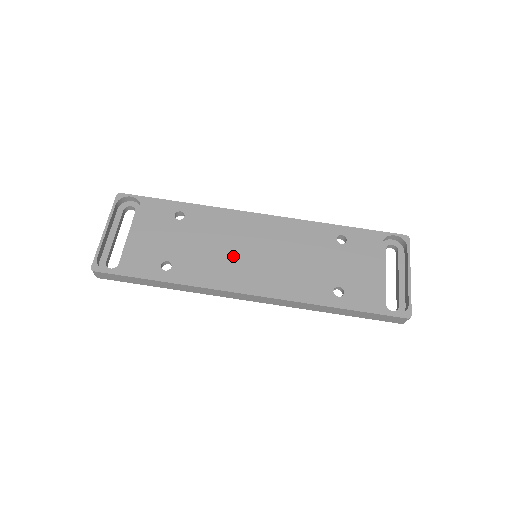
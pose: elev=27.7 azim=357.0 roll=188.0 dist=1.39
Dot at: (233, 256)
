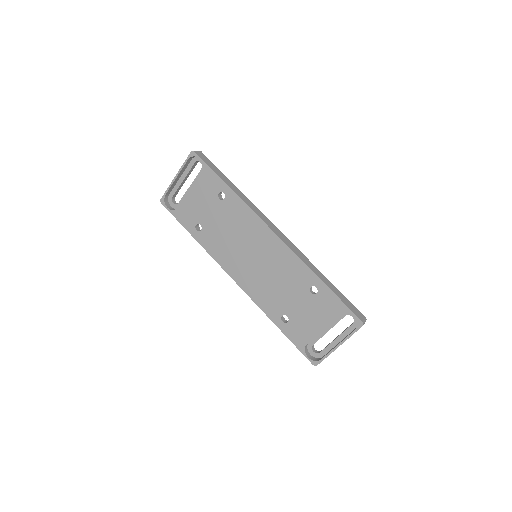
Dot at: (238, 249)
